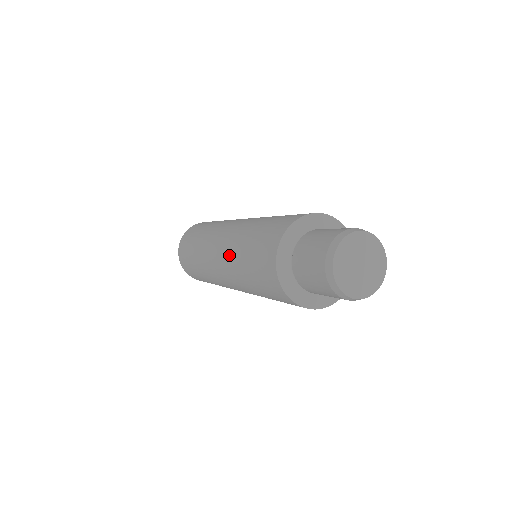
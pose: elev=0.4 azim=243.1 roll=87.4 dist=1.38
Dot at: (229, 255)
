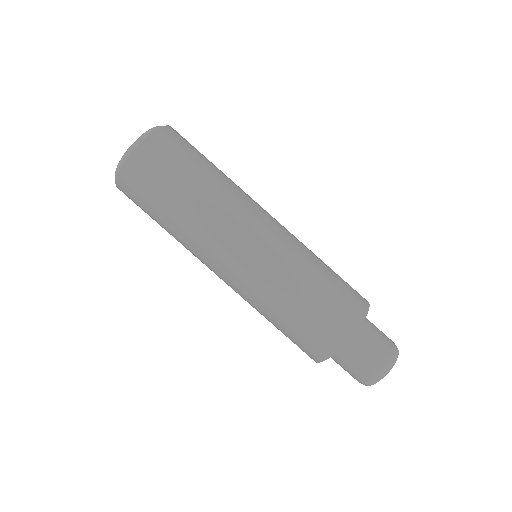
Dot at: (253, 295)
